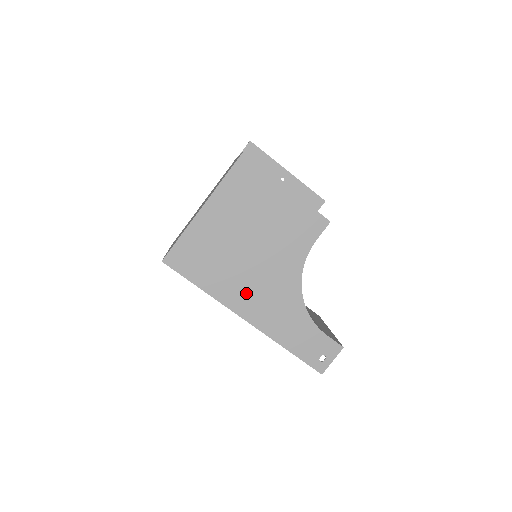
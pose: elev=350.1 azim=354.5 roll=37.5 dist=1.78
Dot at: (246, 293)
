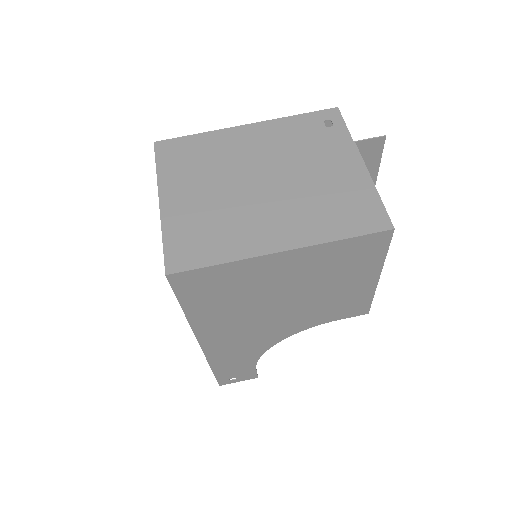
Dot at: (227, 329)
